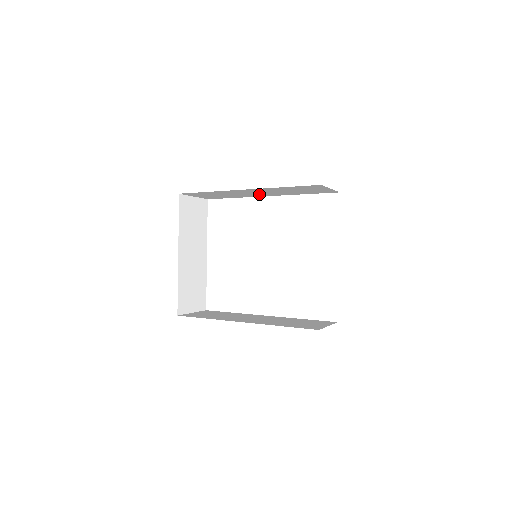
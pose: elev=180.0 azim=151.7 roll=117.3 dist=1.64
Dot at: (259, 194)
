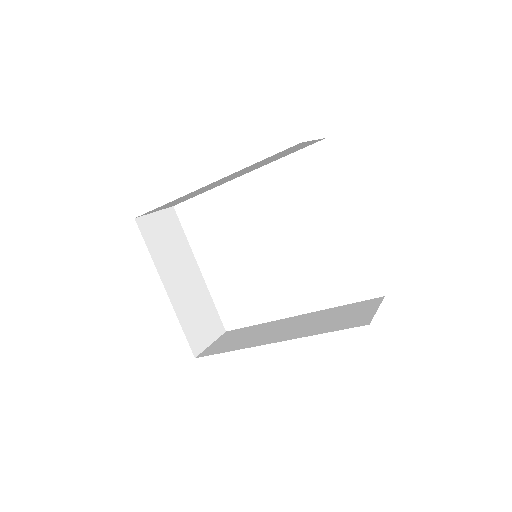
Dot at: (229, 179)
